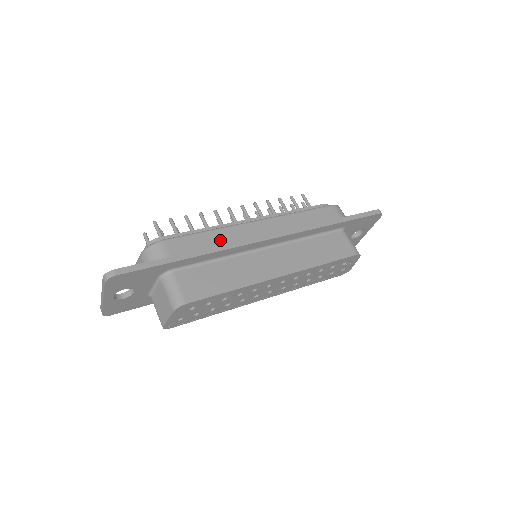
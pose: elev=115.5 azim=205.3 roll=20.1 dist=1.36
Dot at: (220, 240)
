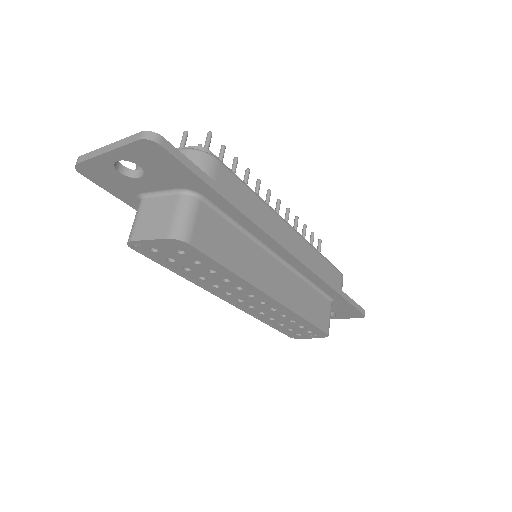
Dot at: (259, 213)
